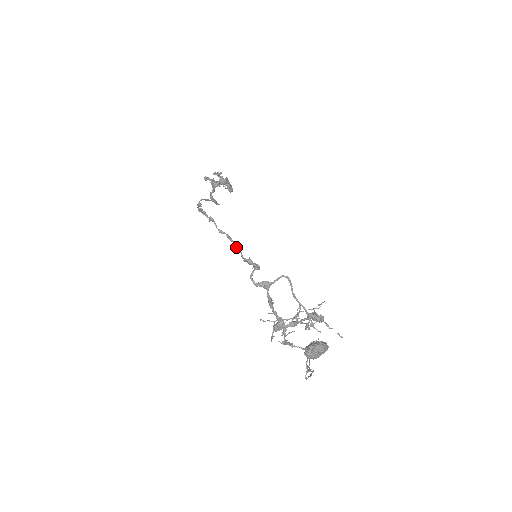
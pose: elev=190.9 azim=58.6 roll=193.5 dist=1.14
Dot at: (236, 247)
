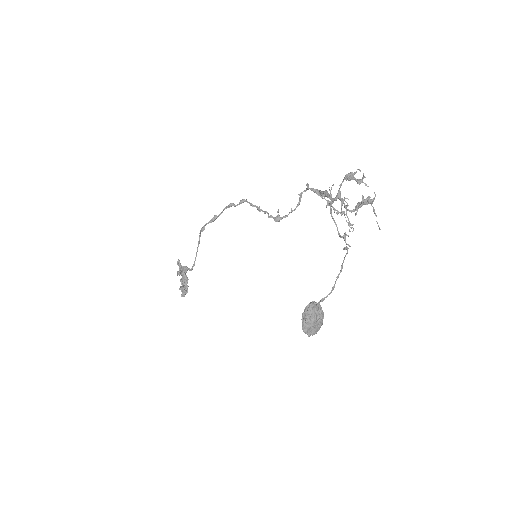
Dot at: (266, 211)
